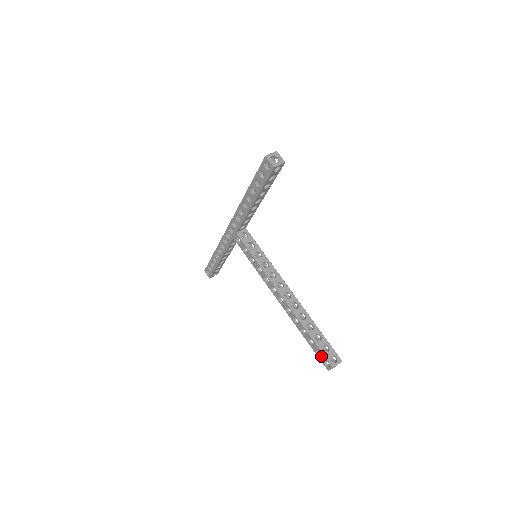
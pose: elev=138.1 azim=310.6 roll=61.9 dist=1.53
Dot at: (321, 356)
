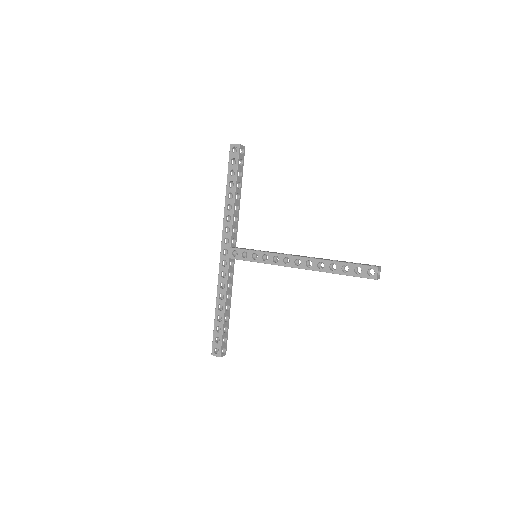
Dot at: (361, 271)
